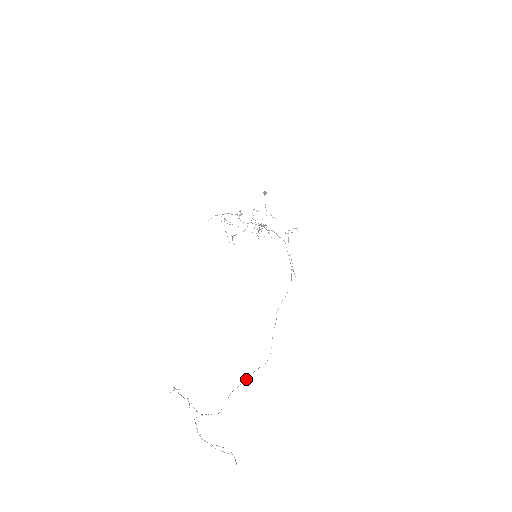
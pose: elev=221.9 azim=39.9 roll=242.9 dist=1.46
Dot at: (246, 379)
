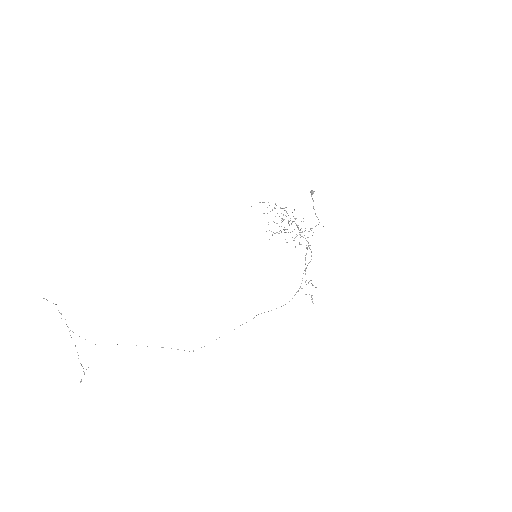
Dot at: occluded
